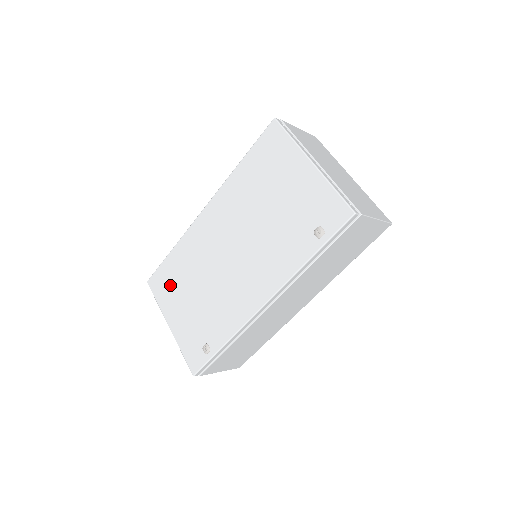
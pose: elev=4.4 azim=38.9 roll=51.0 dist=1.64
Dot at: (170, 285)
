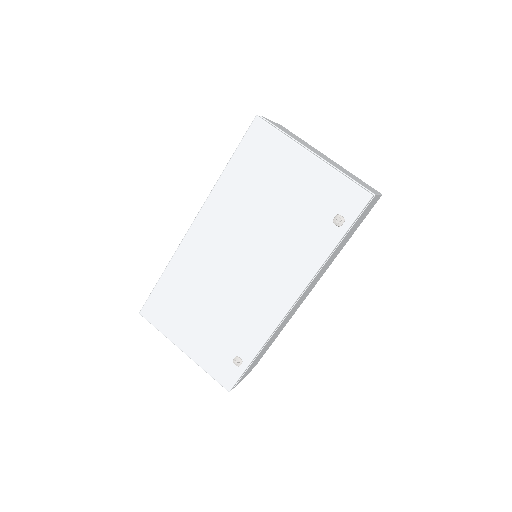
Dot at: (172, 310)
